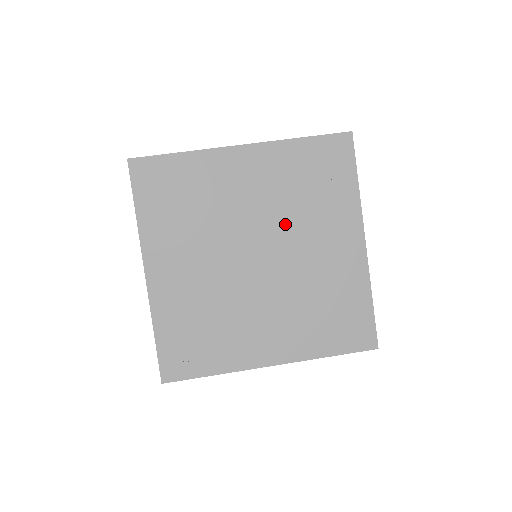
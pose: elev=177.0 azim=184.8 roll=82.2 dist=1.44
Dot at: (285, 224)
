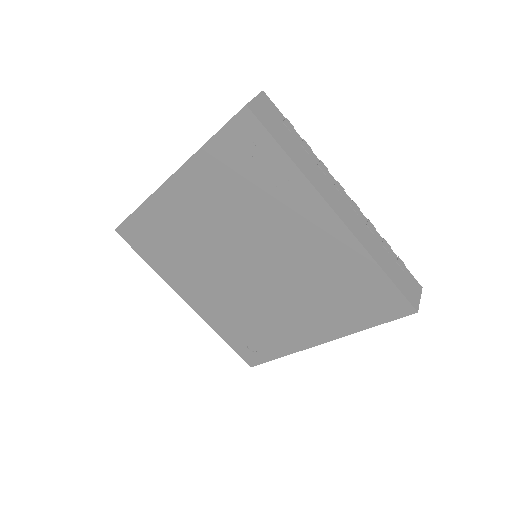
Dot at: (251, 231)
